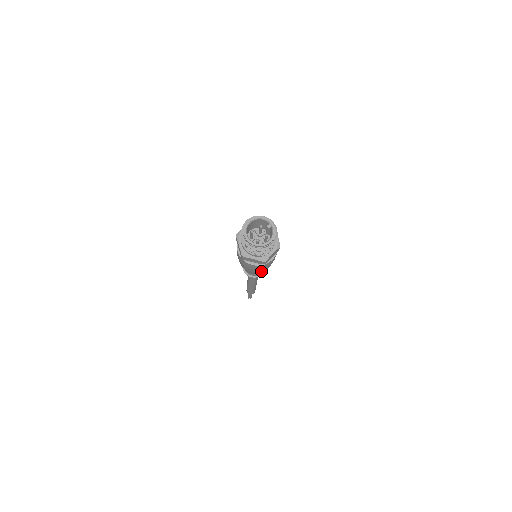
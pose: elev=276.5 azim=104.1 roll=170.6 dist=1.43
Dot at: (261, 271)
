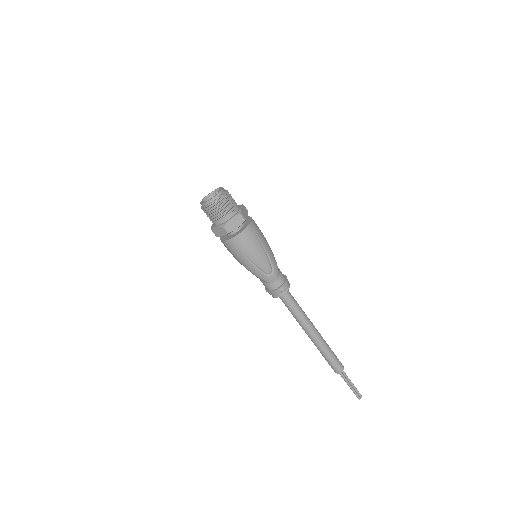
Dot at: (265, 251)
